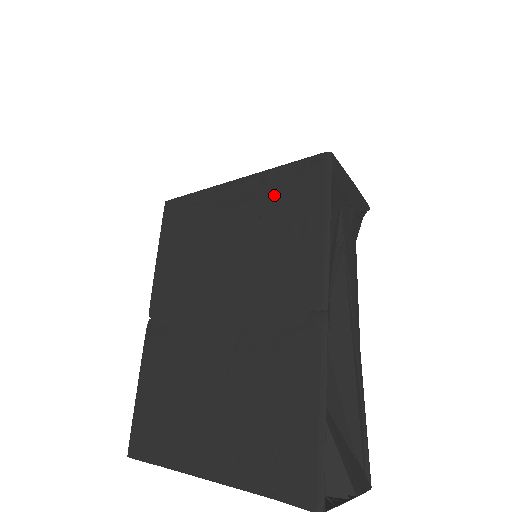
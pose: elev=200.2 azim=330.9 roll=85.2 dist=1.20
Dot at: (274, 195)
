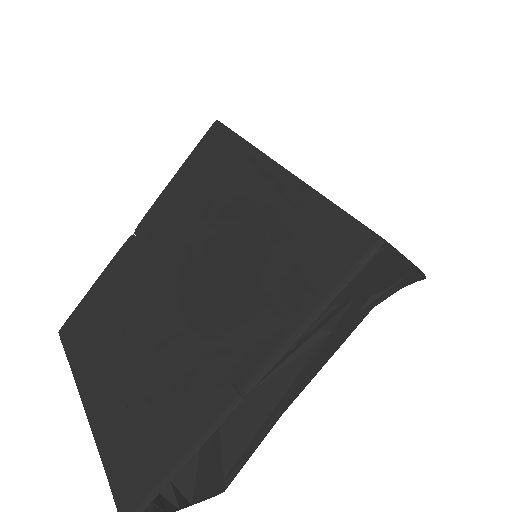
Dot at: (296, 229)
